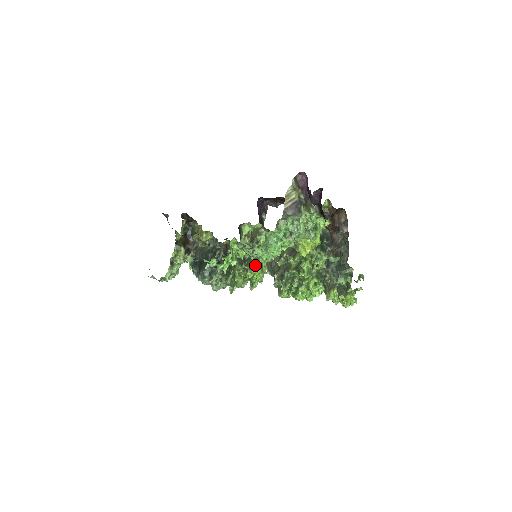
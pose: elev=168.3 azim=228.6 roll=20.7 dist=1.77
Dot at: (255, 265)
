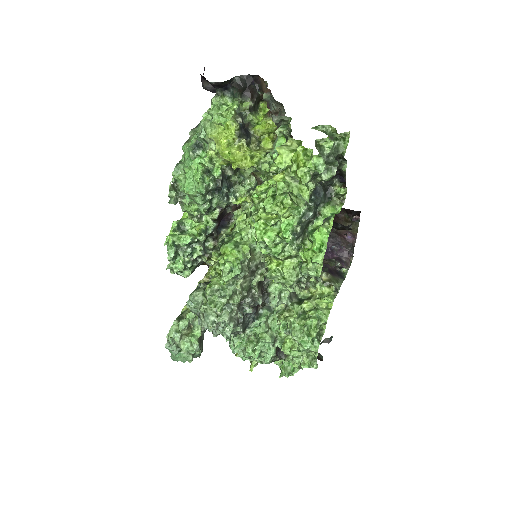
Dot at: (226, 243)
